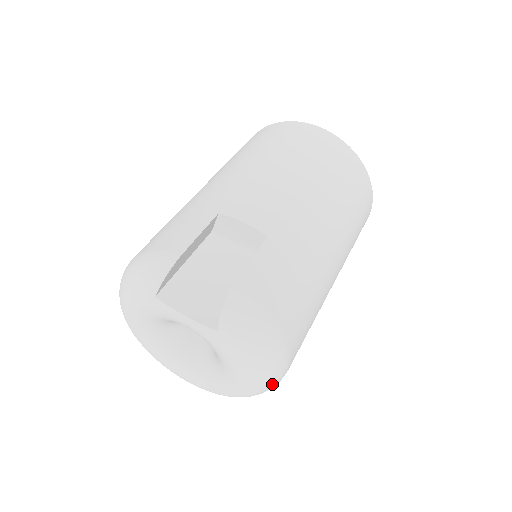
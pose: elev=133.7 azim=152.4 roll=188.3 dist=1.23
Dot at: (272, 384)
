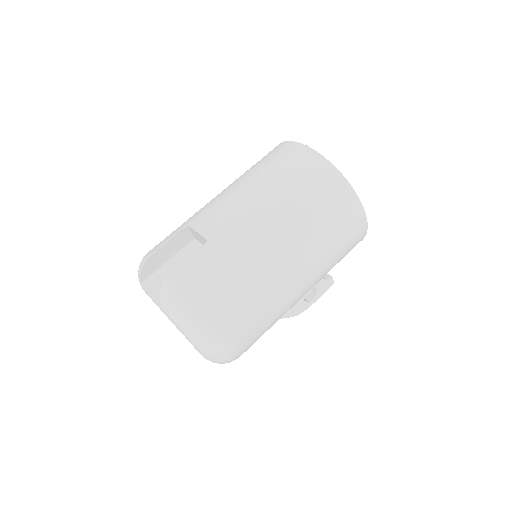
Dot at: (218, 353)
